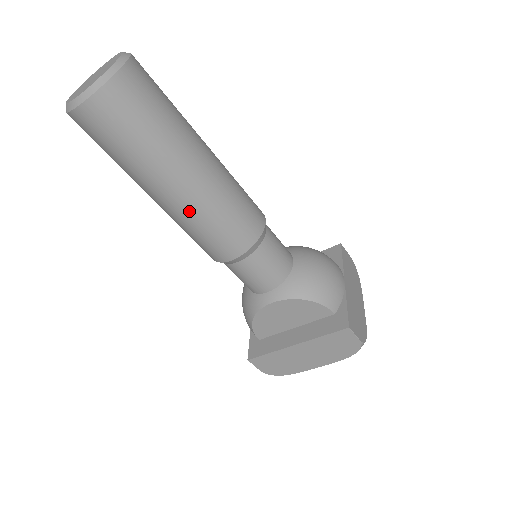
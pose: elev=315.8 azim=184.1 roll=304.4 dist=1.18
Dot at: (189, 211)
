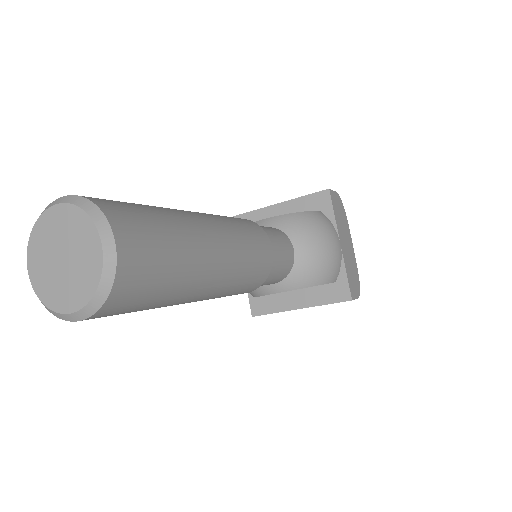
Dot at: occluded
